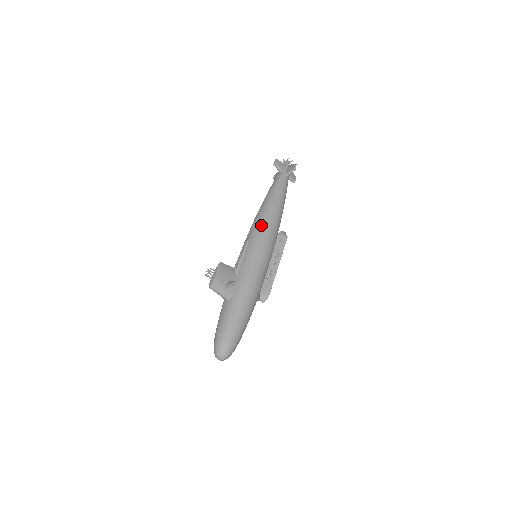
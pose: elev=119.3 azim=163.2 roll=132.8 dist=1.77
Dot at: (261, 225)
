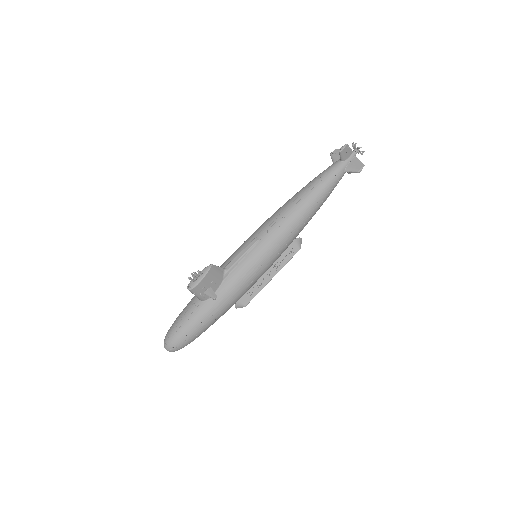
Dot at: (279, 232)
